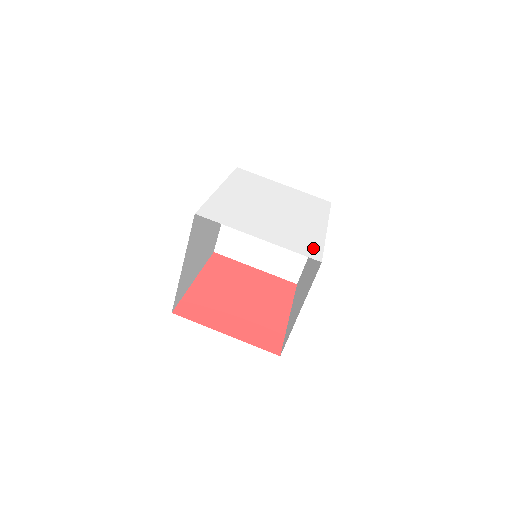
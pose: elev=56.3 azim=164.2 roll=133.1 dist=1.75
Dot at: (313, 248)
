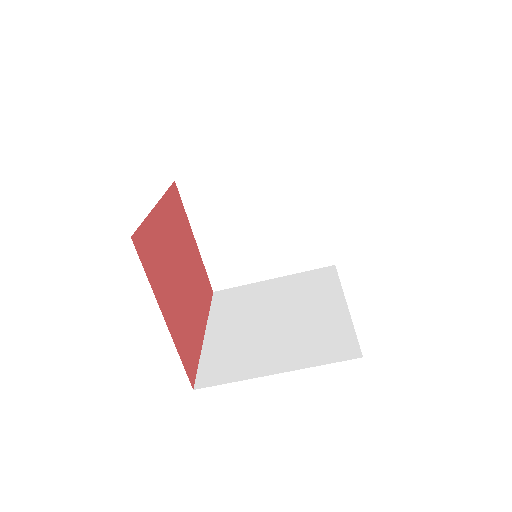
Dot at: occluded
